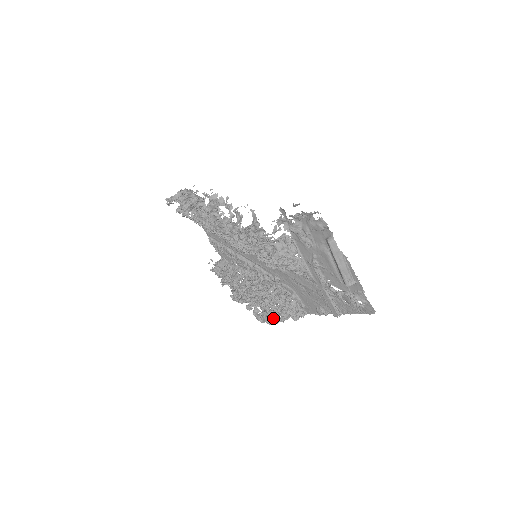
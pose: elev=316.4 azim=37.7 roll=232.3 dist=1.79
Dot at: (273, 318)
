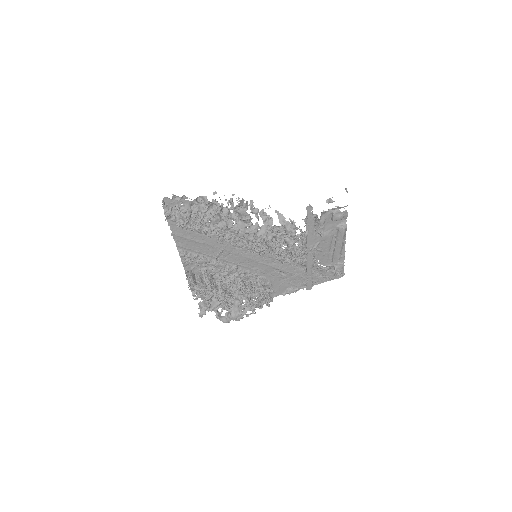
Dot at: occluded
